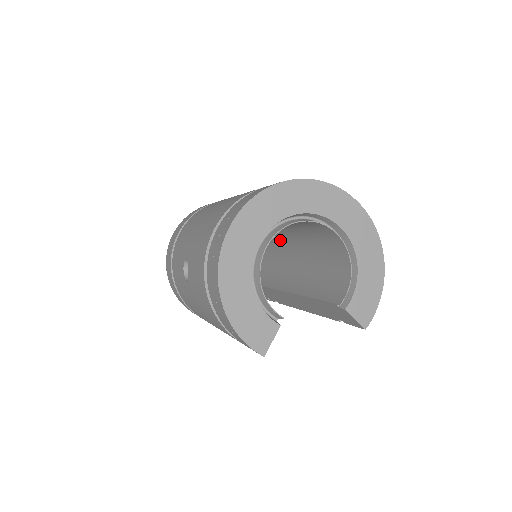
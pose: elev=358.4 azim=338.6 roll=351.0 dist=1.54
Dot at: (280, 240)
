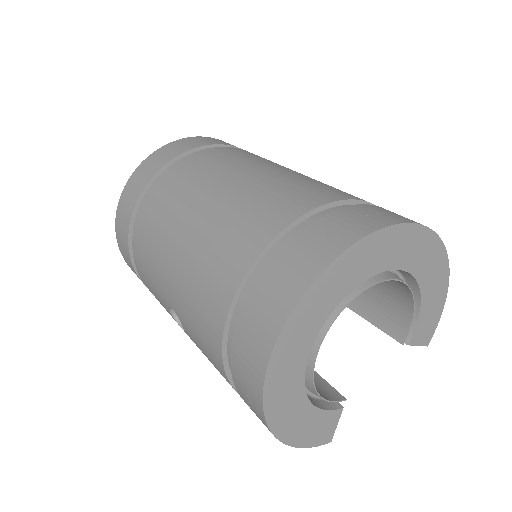
Dot at: occluded
